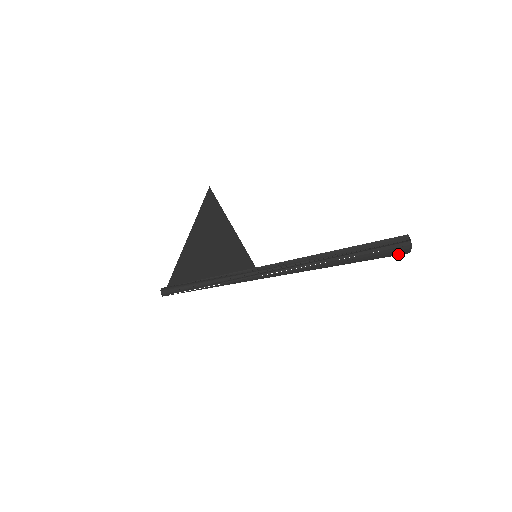
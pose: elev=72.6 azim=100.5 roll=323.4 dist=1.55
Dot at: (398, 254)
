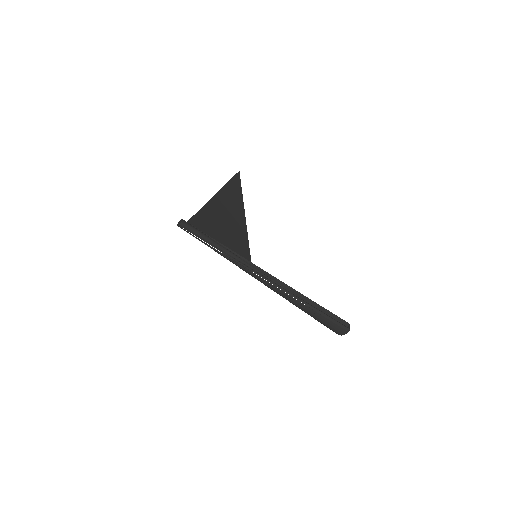
Dot at: (335, 331)
